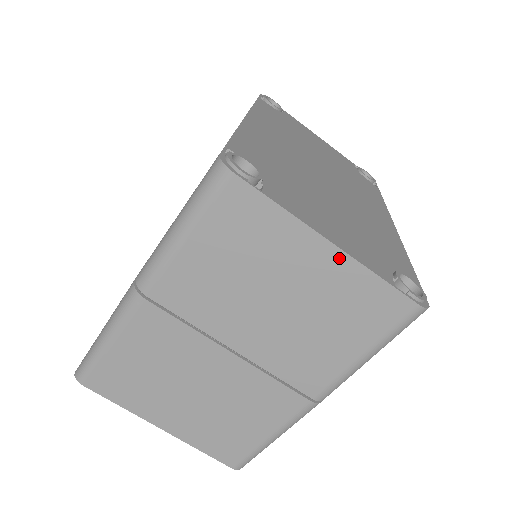
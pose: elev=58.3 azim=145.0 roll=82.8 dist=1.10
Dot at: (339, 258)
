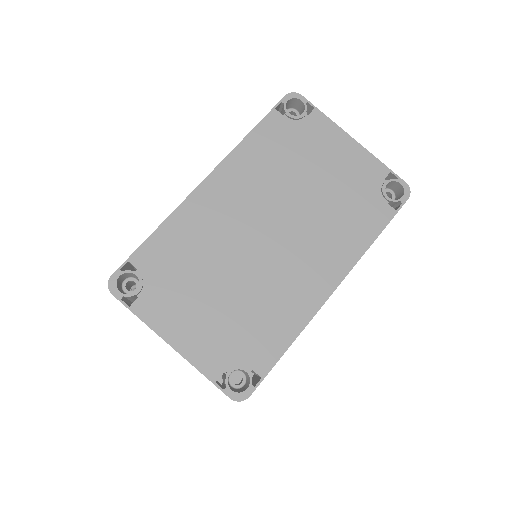
Dot at: (180, 354)
